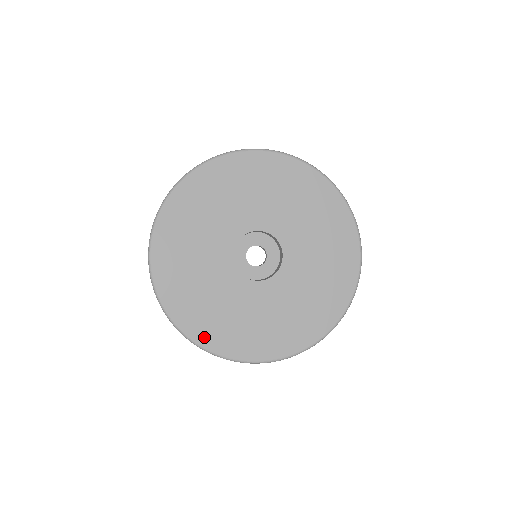
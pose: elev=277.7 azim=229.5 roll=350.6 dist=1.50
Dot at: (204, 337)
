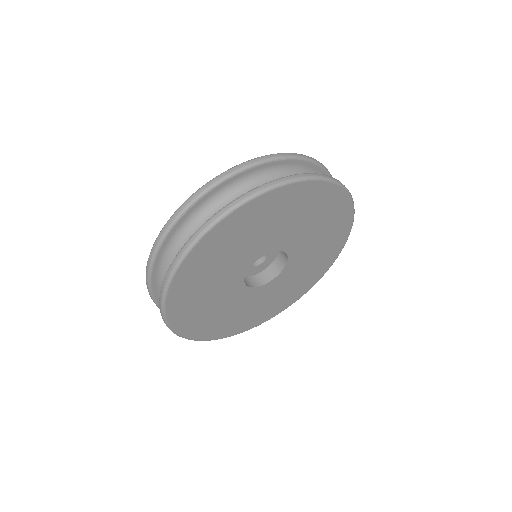
Dot at: (248, 326)
